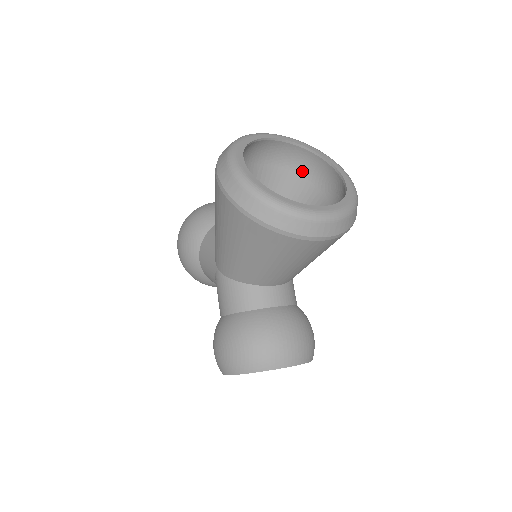
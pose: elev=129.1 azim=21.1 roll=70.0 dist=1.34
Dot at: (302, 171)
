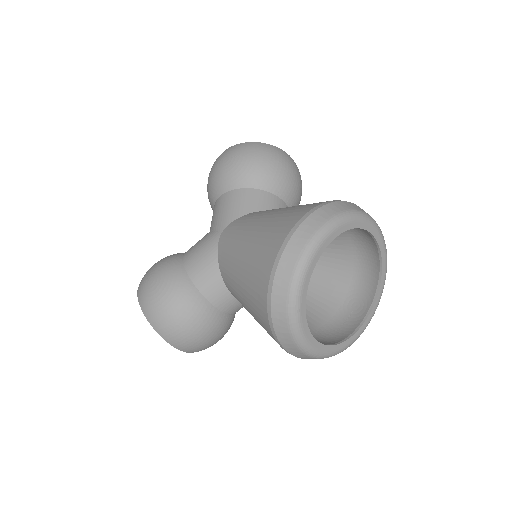
Dot at: (359, 263)
